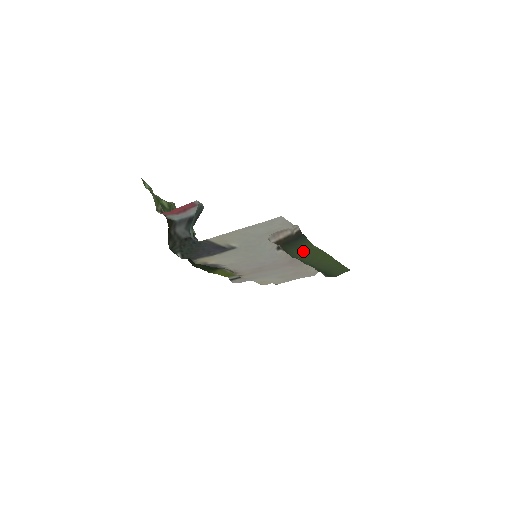
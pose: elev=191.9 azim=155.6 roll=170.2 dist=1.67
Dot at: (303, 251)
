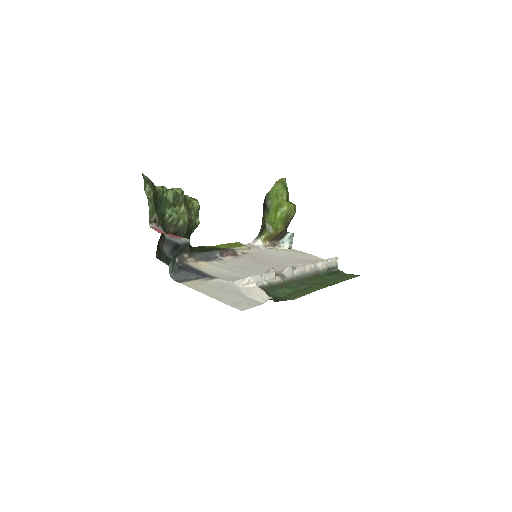
Dot at: (285, 297)
